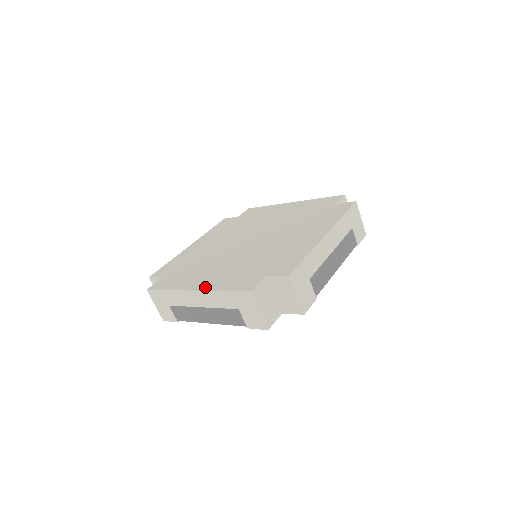
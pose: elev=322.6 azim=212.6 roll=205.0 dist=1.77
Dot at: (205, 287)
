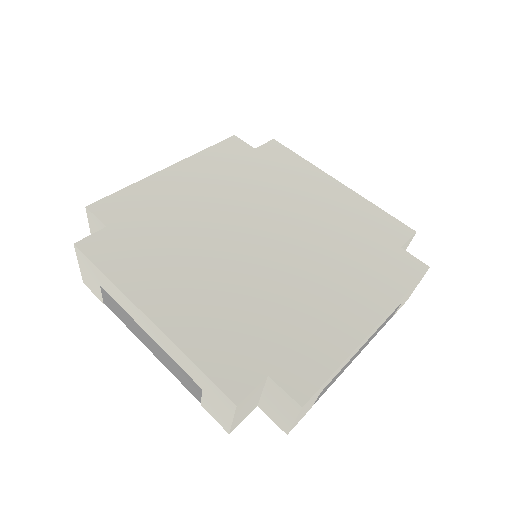
Dot at: (167, 324)
